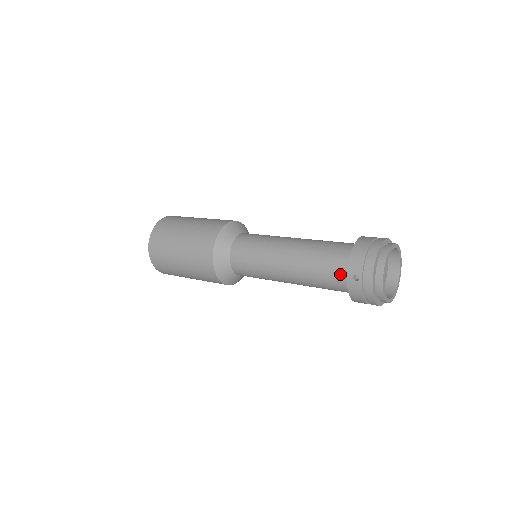
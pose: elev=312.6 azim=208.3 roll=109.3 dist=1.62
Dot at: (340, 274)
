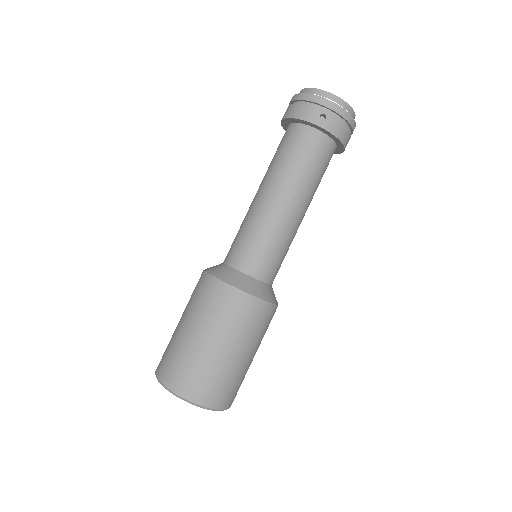
Dot at: (313, 140)
